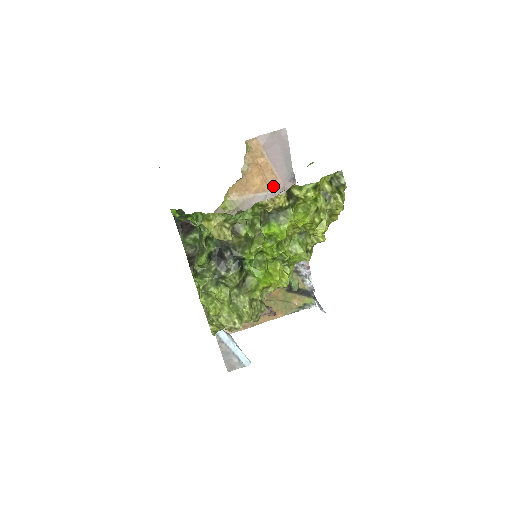
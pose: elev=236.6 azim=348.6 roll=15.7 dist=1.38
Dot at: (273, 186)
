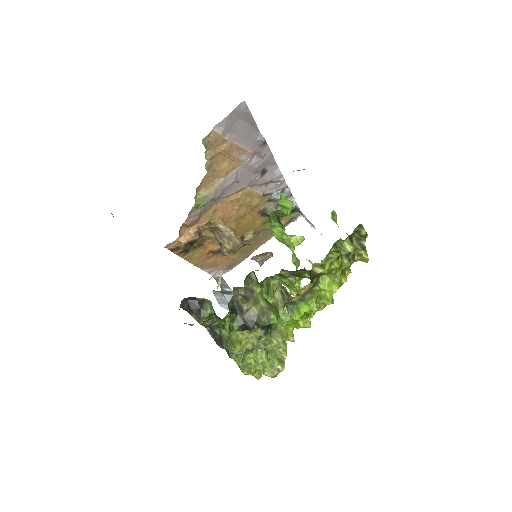
Dot at: (243, 159)
